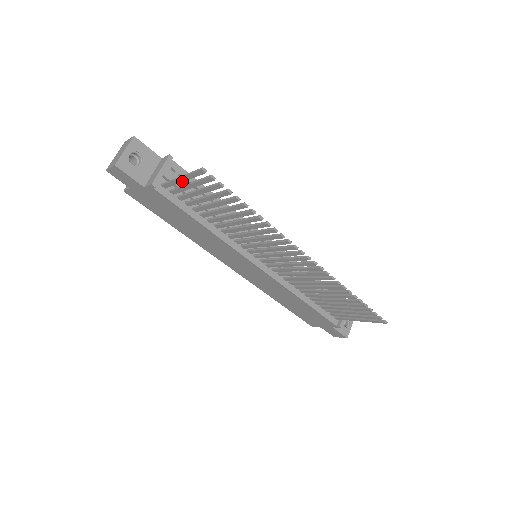
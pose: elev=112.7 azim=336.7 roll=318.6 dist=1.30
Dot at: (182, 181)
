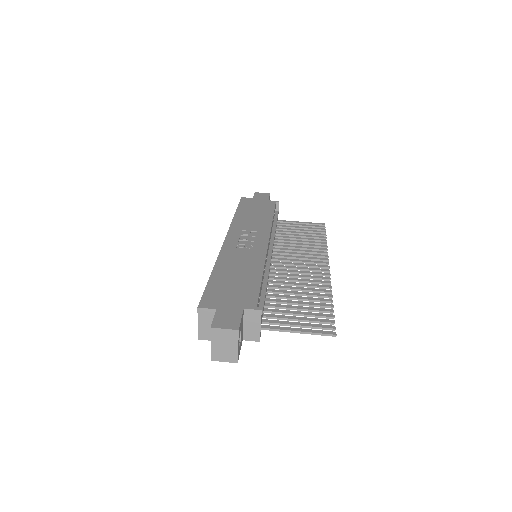
Dot at: (293, 330)
